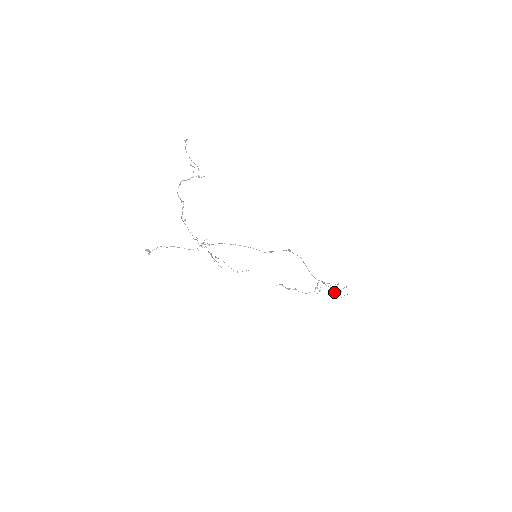
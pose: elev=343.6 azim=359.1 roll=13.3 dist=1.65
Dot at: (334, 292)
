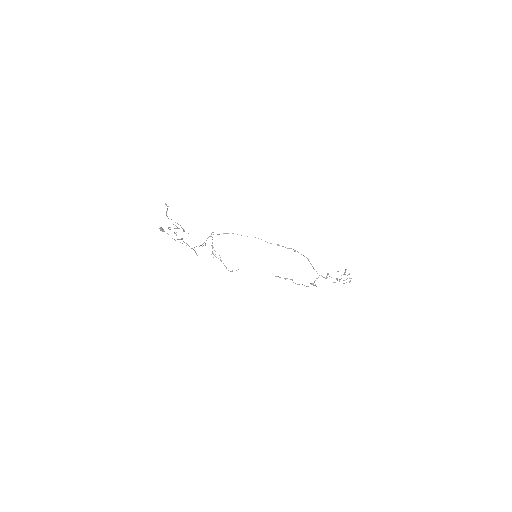
Dot at: (337, 280)
